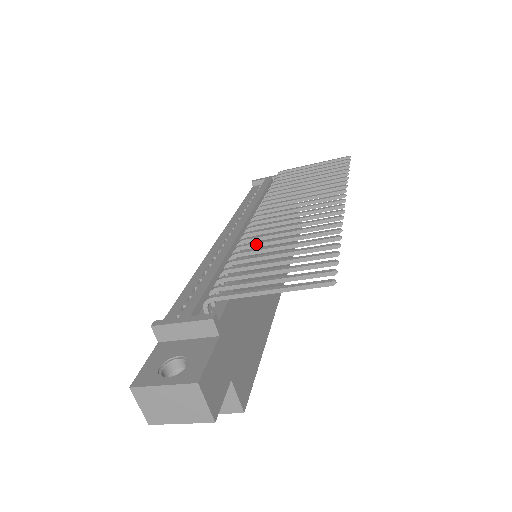
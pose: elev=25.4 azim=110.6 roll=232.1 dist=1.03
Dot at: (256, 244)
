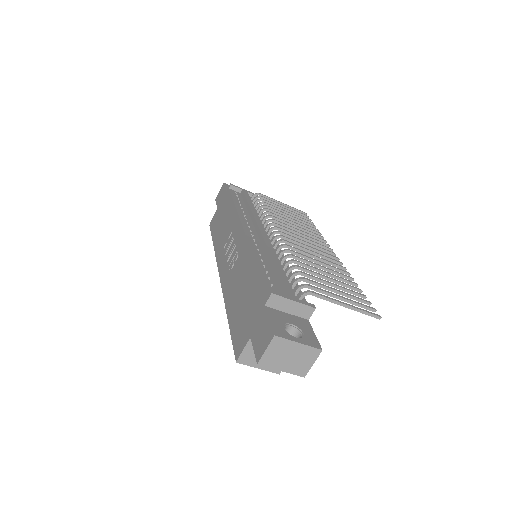
Dot at: (304, 260)
